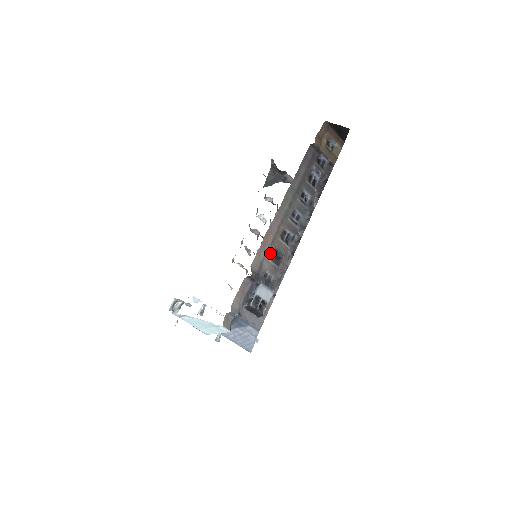
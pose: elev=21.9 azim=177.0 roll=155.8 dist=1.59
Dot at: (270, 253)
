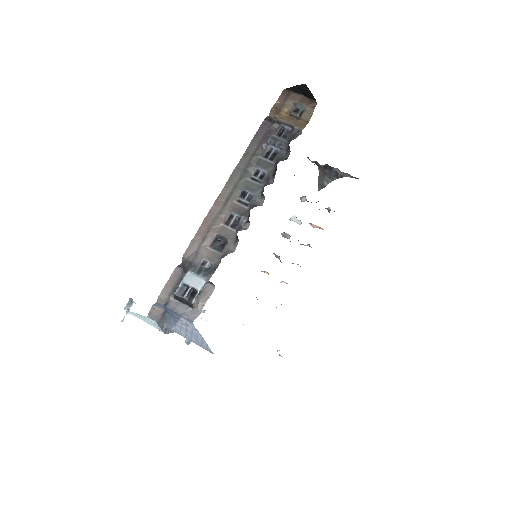
Dot at: (208, 240)
